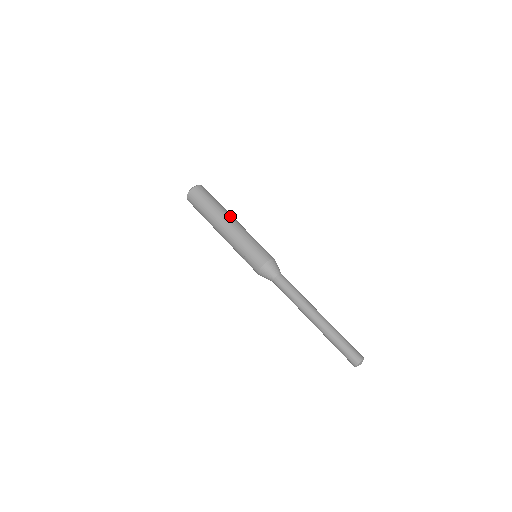
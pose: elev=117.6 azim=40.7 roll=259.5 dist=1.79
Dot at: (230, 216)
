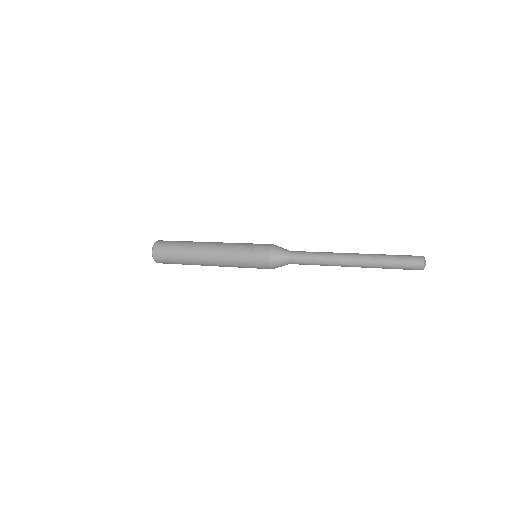
Dot at: occluded
